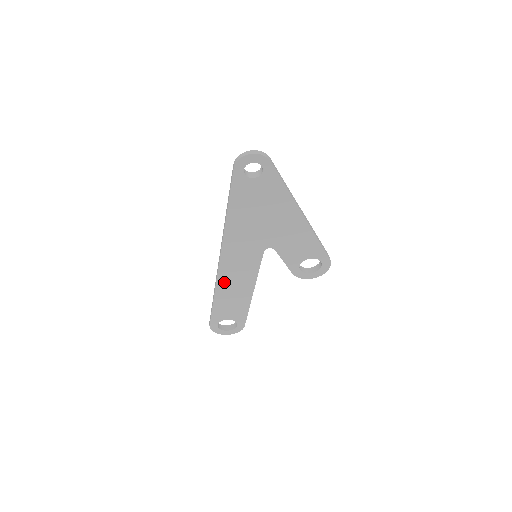
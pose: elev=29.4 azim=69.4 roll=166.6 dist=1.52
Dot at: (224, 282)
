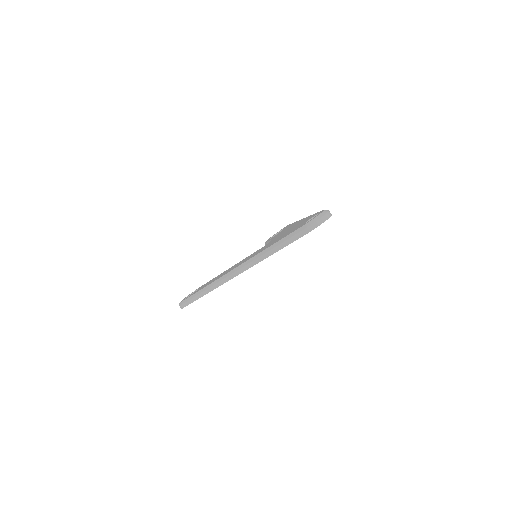
Dot at: occluded
